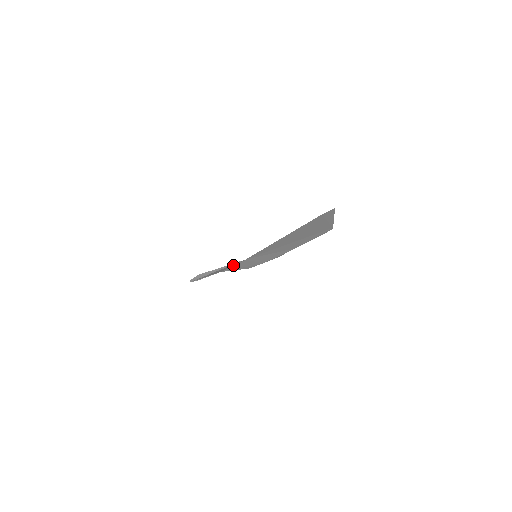
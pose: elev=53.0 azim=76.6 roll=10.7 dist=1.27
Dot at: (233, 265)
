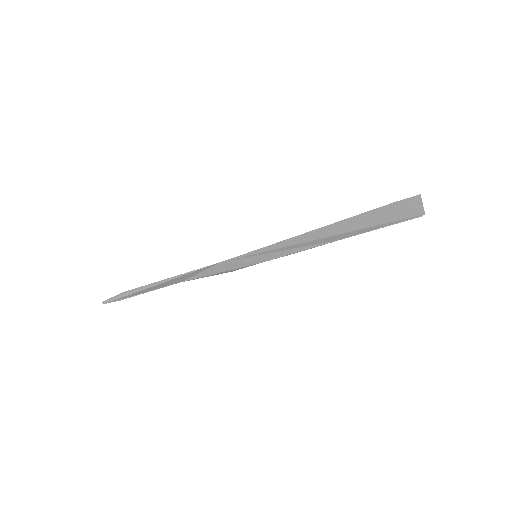
Dot at: (200, 271)
